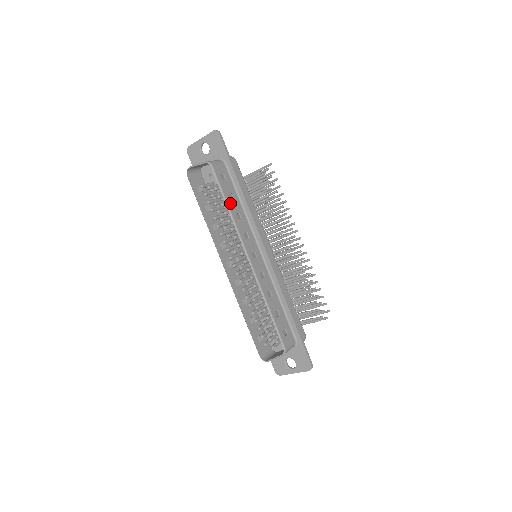
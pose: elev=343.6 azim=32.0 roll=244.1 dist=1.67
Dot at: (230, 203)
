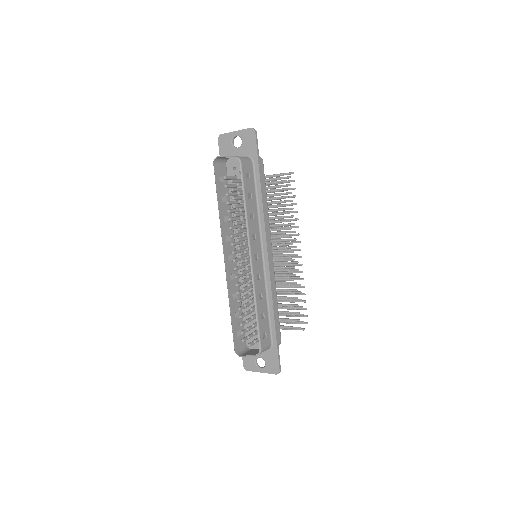
Dot at: (248, 202)
